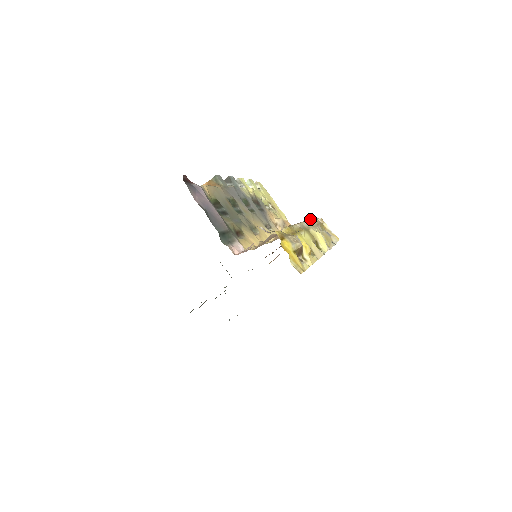
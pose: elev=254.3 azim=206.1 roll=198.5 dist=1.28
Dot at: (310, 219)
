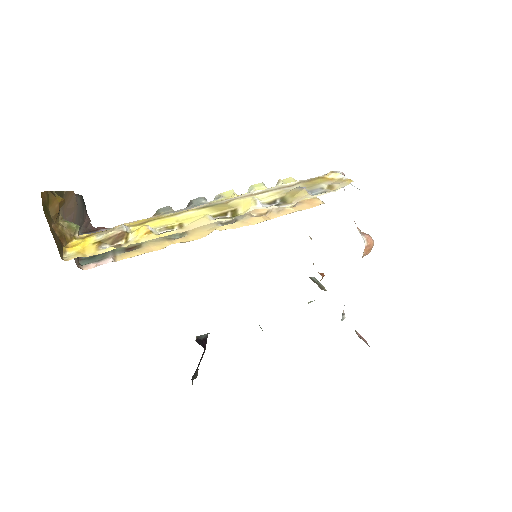
Dot at: (281, 185)
